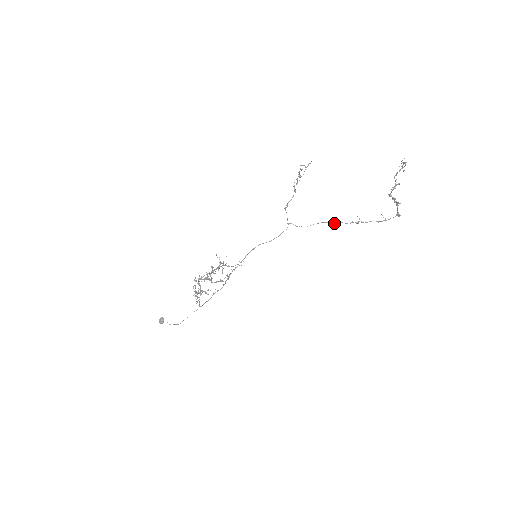
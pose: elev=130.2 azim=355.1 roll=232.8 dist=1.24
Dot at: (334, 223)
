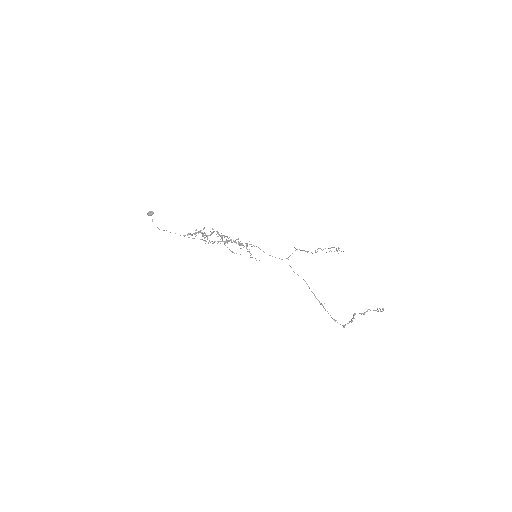
Dot at: occluded
